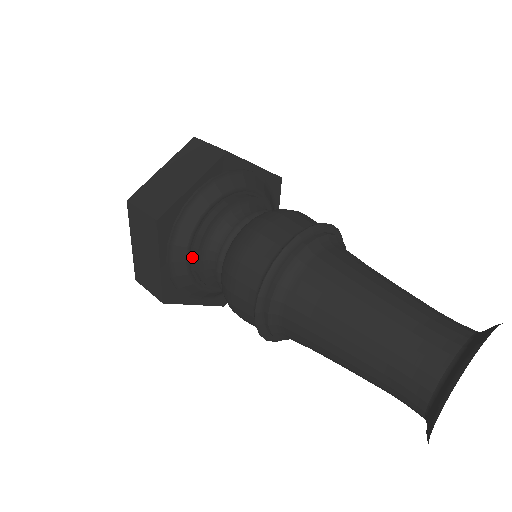
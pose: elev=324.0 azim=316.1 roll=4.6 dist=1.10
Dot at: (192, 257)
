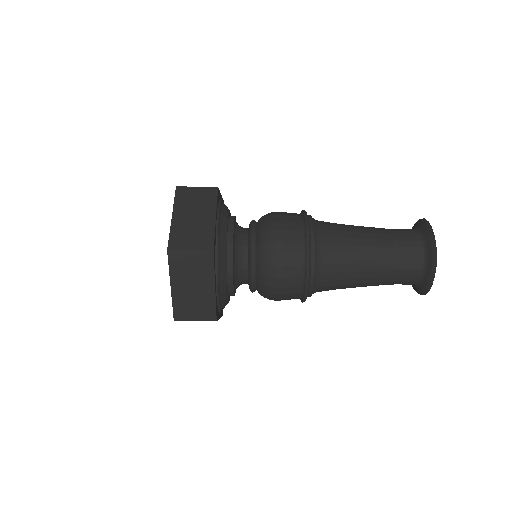
Dot at: (227, 273)
